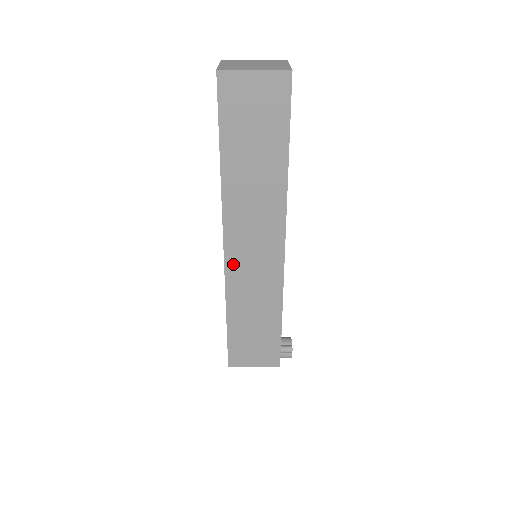
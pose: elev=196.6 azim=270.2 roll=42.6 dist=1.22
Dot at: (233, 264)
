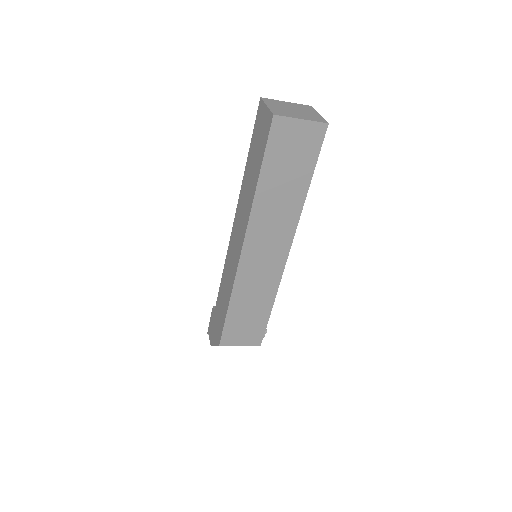
Dot at: (246, 263)
